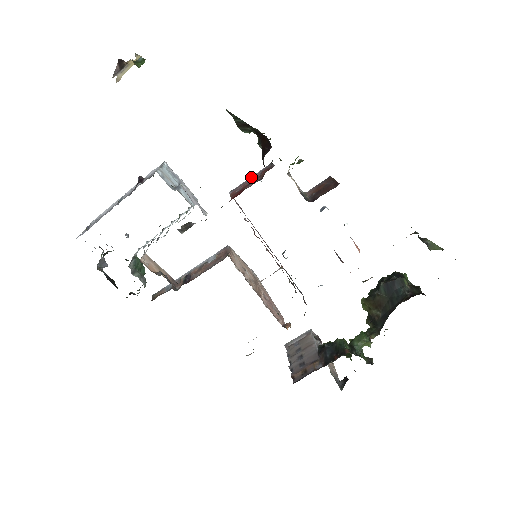
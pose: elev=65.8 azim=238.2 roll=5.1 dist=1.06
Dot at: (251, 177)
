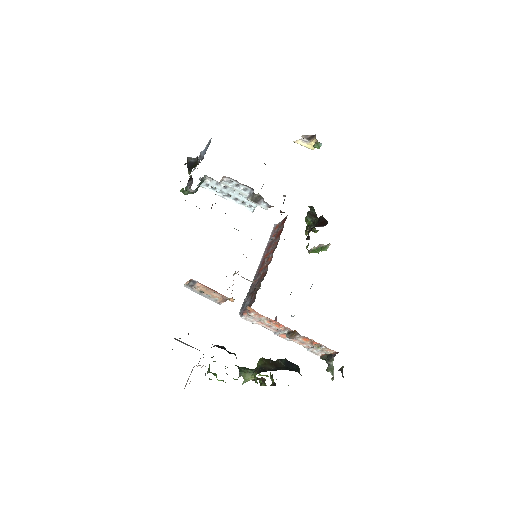
Dot at: occluded
